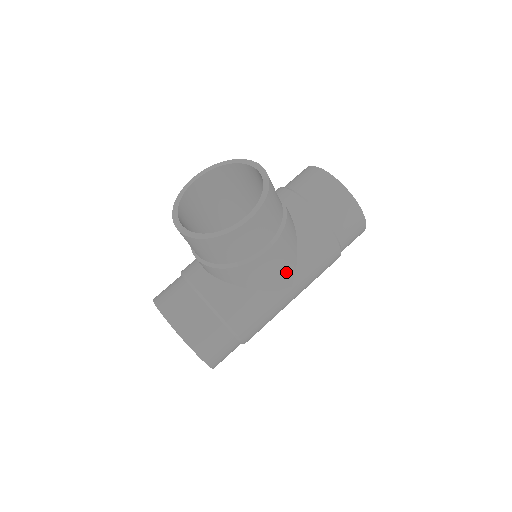
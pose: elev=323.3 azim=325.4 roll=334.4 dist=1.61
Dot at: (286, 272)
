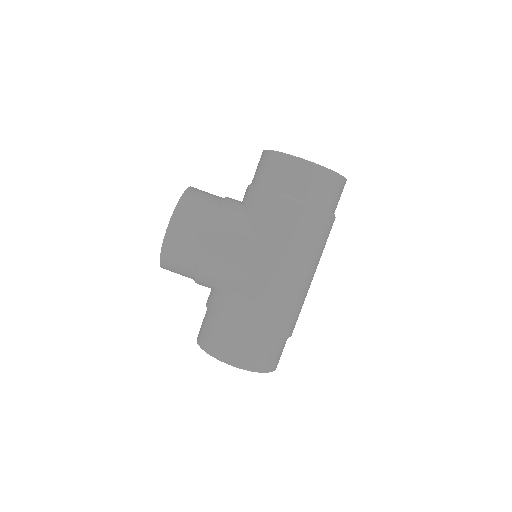
Dot at: (247, 252)
